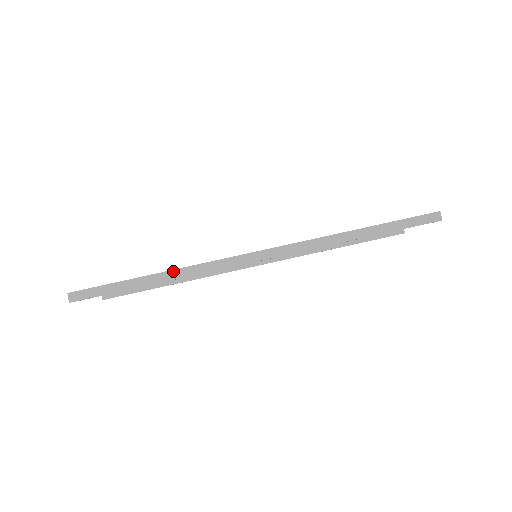
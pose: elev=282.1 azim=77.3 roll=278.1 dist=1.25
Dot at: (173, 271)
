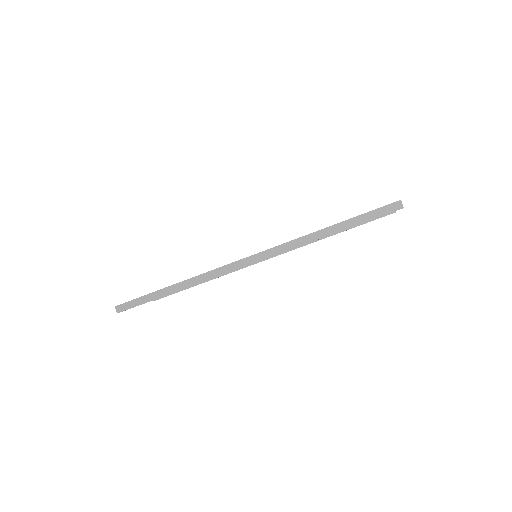
Dot at: (184, 281)
